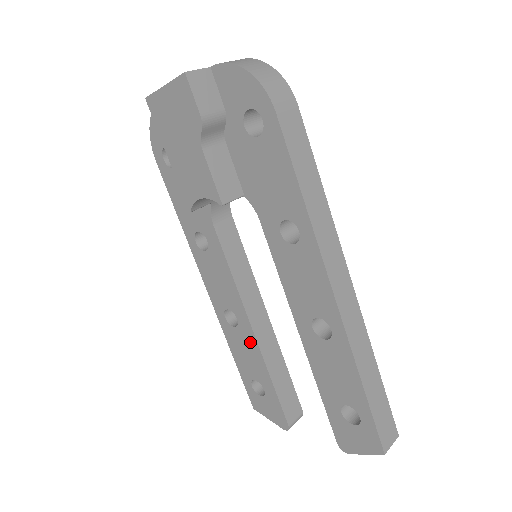
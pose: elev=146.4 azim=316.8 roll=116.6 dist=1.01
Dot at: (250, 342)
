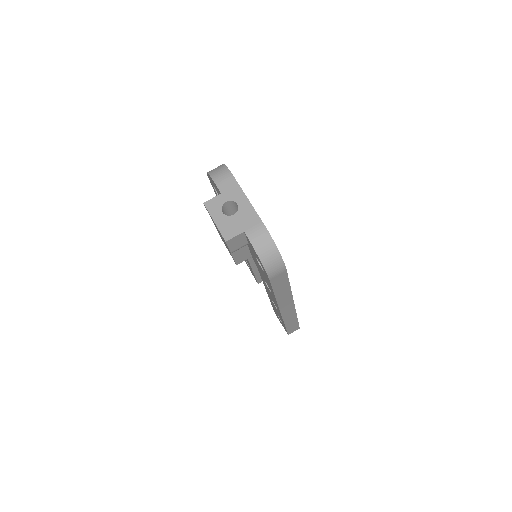
Dot at: occluded
